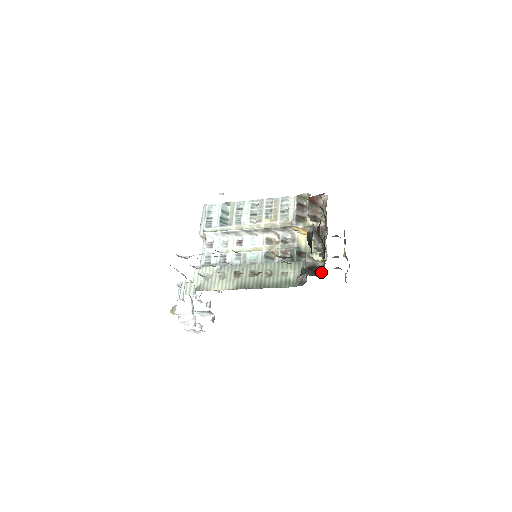
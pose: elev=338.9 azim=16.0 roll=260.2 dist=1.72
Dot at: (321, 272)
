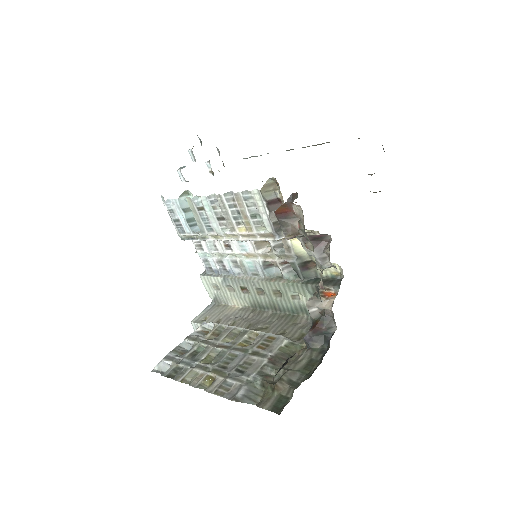
Dot at: (333, 329)
